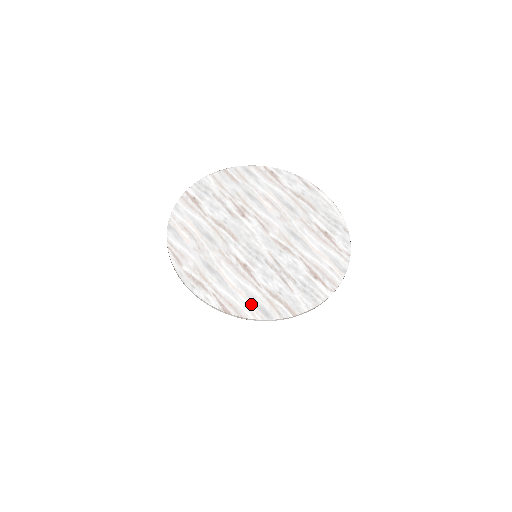
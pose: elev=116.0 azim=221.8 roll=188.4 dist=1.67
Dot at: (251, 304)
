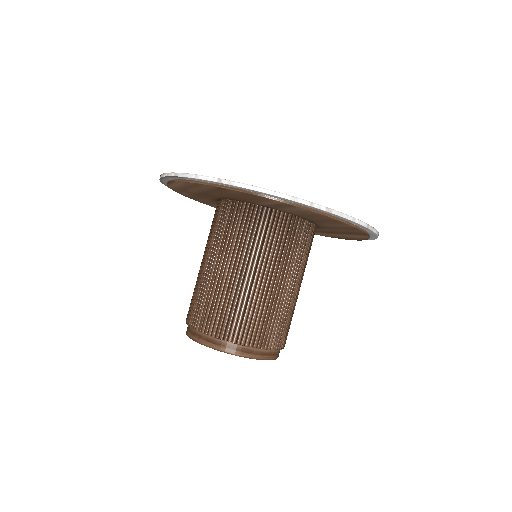
Dot at: occluded
